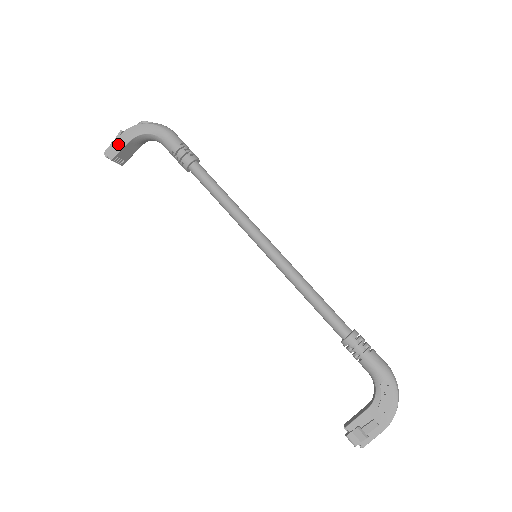
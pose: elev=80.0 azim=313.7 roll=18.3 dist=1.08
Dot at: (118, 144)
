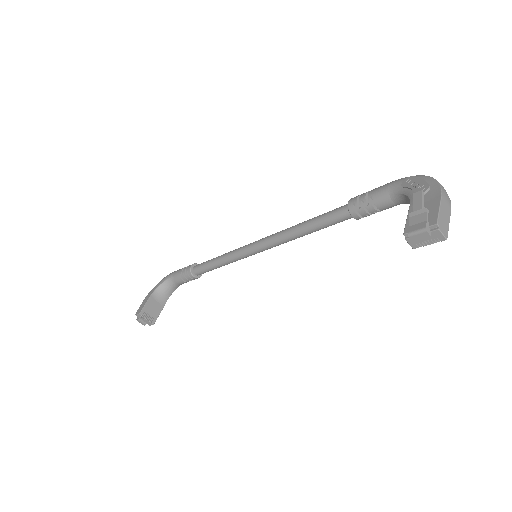
Dot at: (143, 303)
